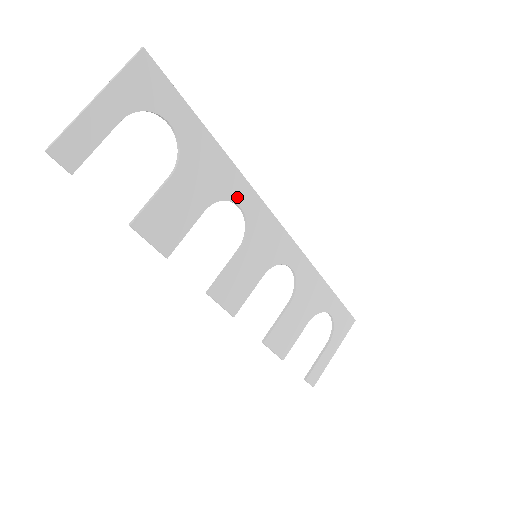
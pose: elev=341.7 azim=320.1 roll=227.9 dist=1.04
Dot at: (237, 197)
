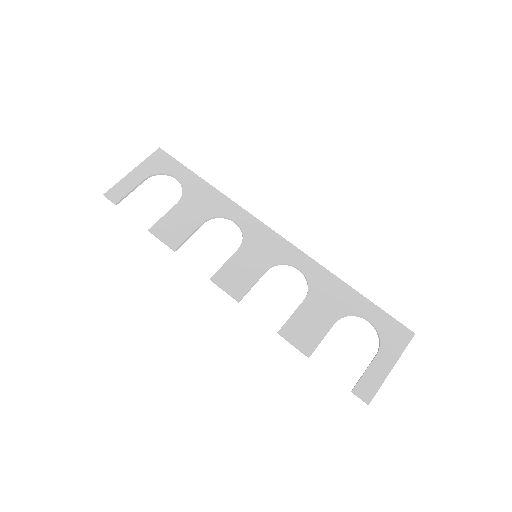
Dot at: (230, 215)
